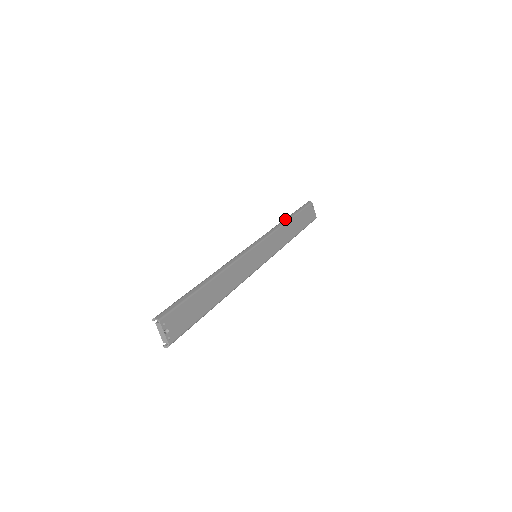
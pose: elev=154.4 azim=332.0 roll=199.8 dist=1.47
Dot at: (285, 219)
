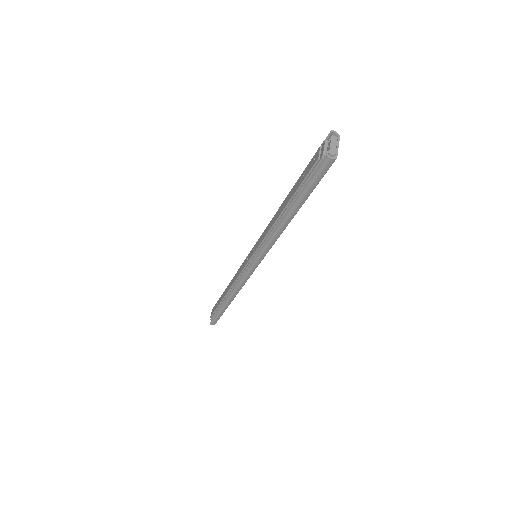
Dot at: occluded
